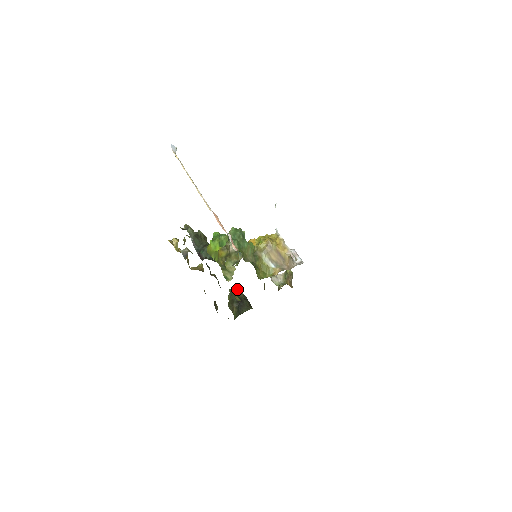
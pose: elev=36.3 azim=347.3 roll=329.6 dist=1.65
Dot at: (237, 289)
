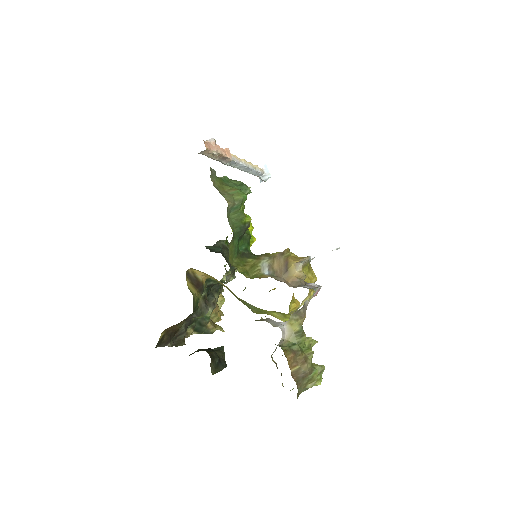
Dot at: occluded
